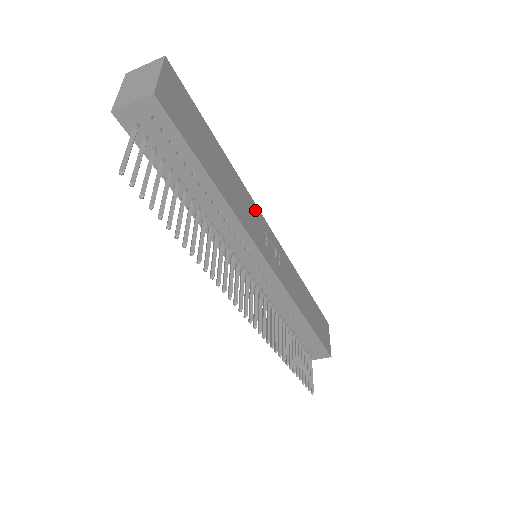
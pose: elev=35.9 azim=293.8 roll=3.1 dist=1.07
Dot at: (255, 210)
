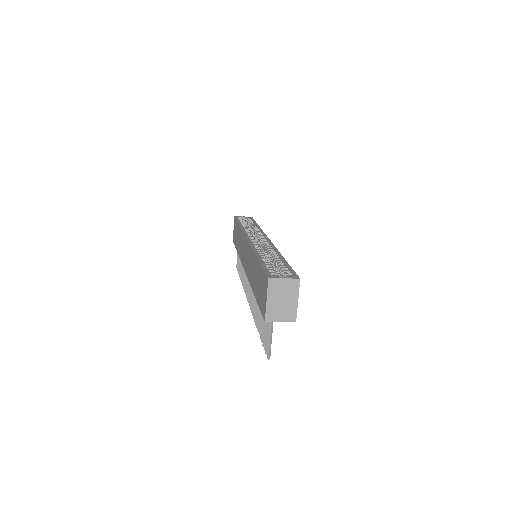
Dot at: occluded
